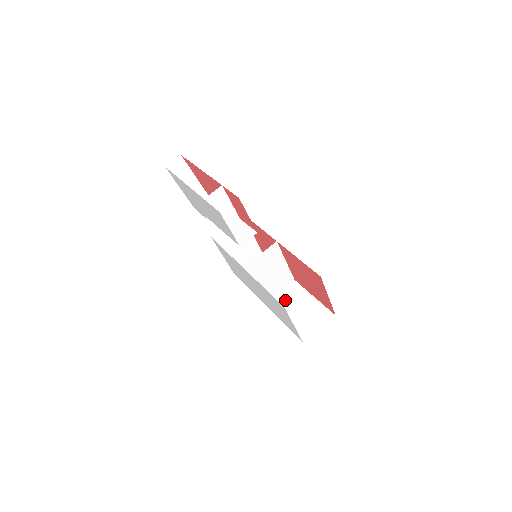
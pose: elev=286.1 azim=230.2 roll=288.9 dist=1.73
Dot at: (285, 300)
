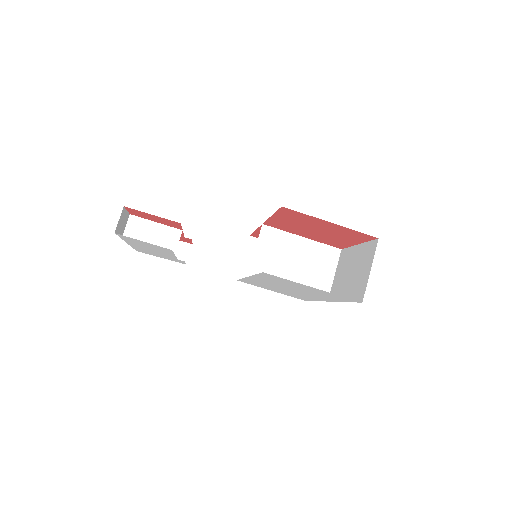
Dot at: (339, 277)
